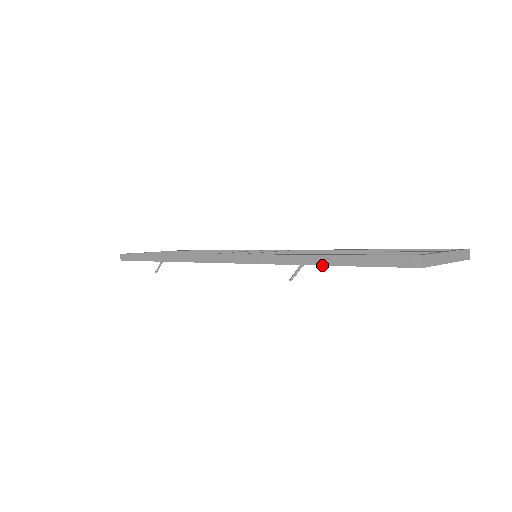
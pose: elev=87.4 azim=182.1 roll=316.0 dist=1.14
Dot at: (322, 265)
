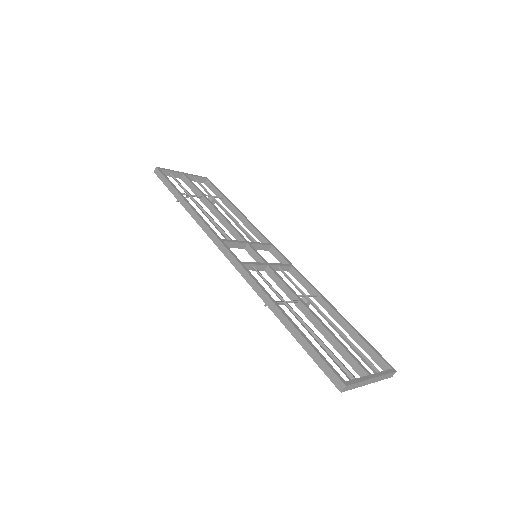
Dot at: (286, 328)
